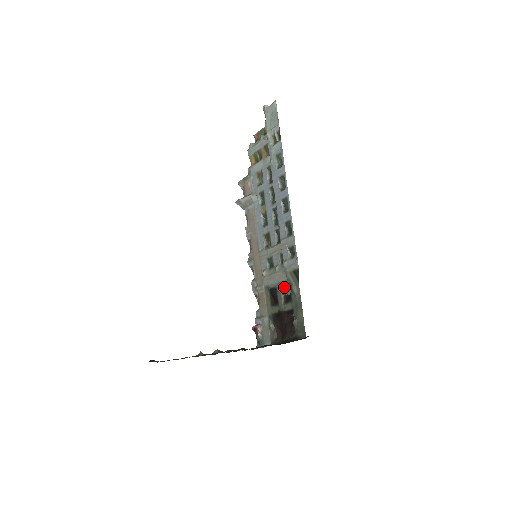
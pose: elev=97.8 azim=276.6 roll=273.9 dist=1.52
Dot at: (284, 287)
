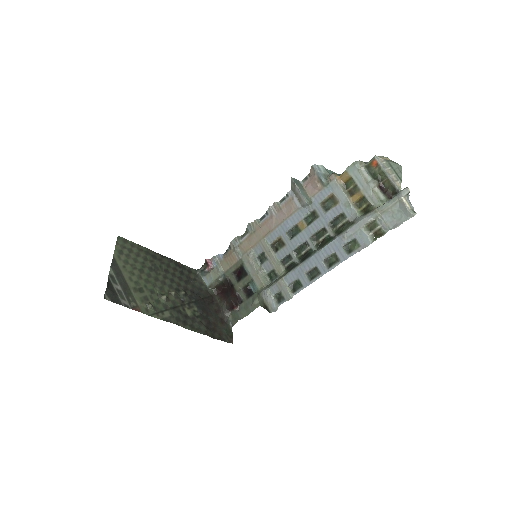
Dot at: (253, 283)
